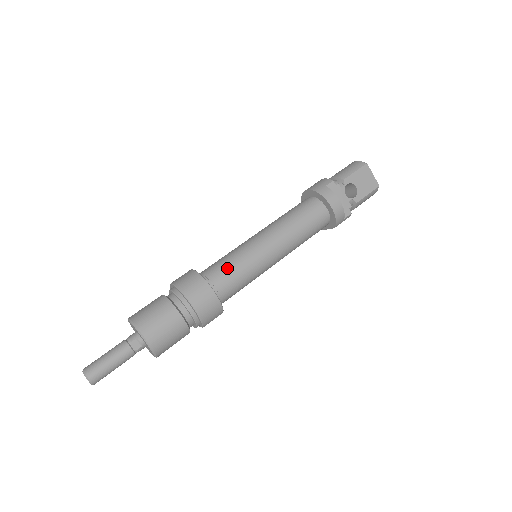
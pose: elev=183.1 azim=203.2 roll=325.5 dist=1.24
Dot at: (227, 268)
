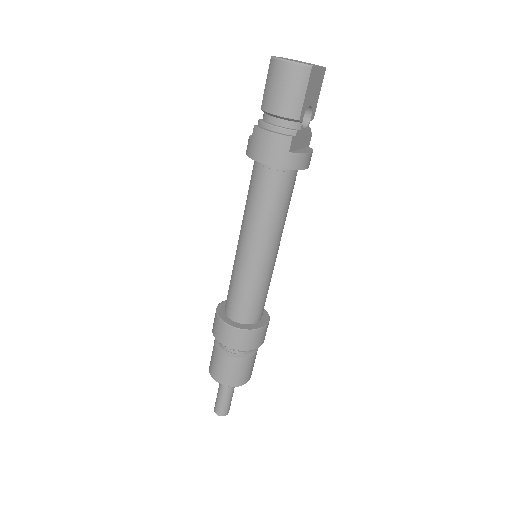
Dot at: (257, 302)
